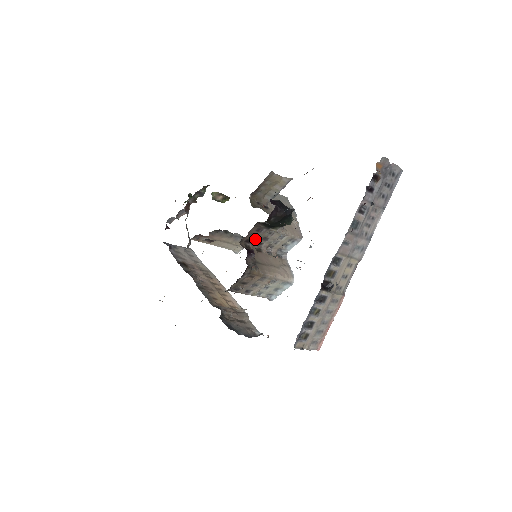
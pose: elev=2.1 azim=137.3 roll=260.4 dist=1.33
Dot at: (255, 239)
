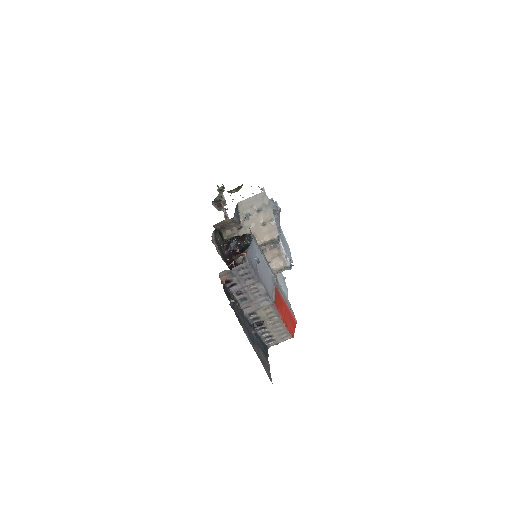
Dot at: occluded
